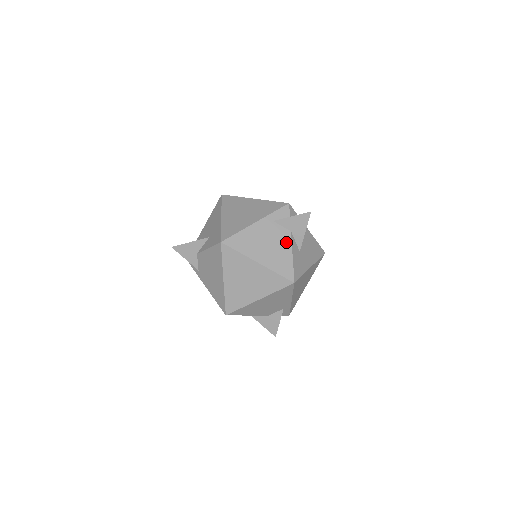
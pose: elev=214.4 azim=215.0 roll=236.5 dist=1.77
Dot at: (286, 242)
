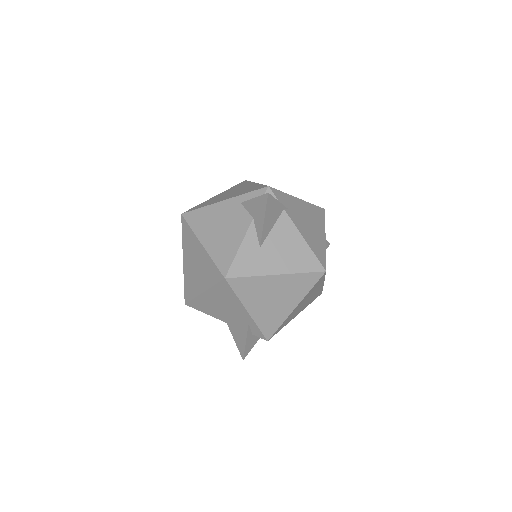
Dot at: (241, 229)
